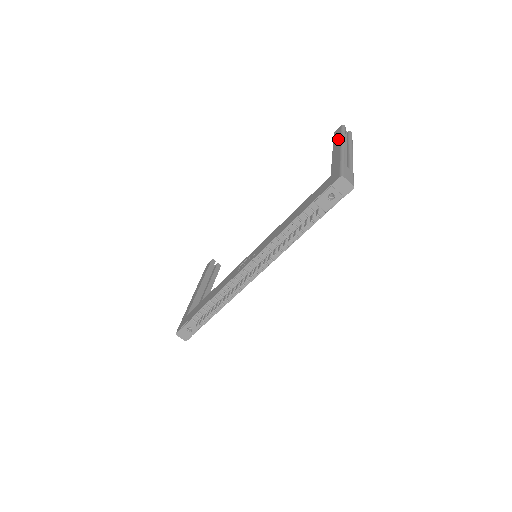
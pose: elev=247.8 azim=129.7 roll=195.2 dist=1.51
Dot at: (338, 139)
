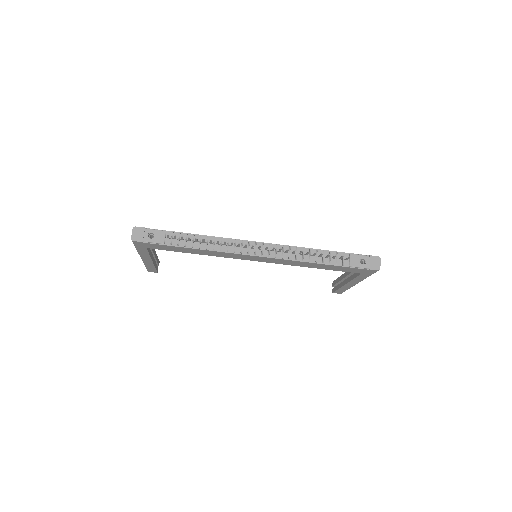
Dot at: occluded
